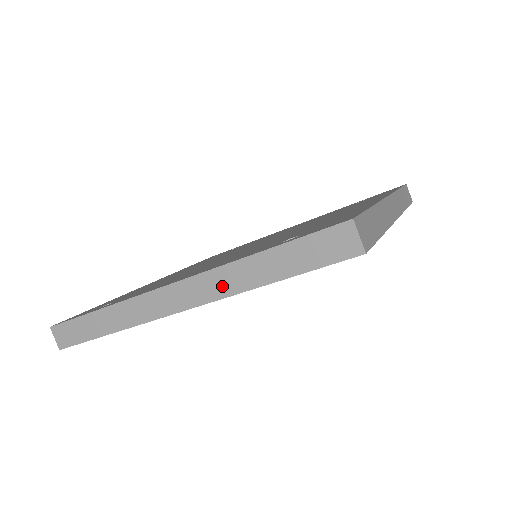
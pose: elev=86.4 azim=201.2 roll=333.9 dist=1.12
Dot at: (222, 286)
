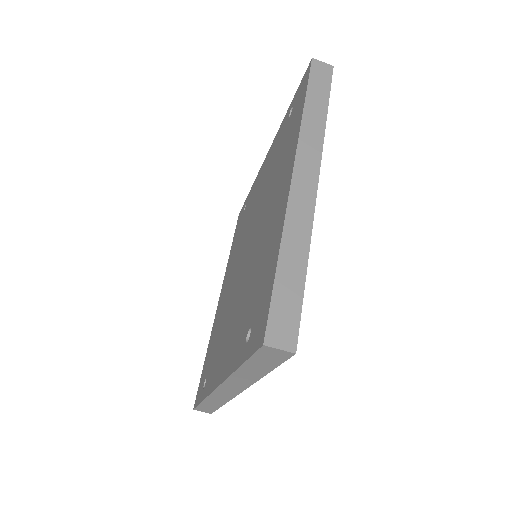
Dot at: (243, 382)
